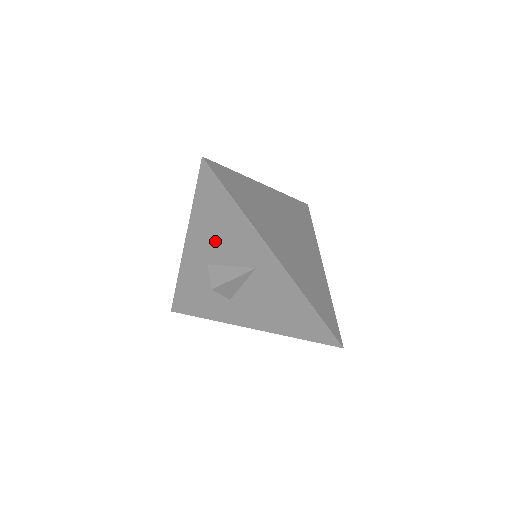
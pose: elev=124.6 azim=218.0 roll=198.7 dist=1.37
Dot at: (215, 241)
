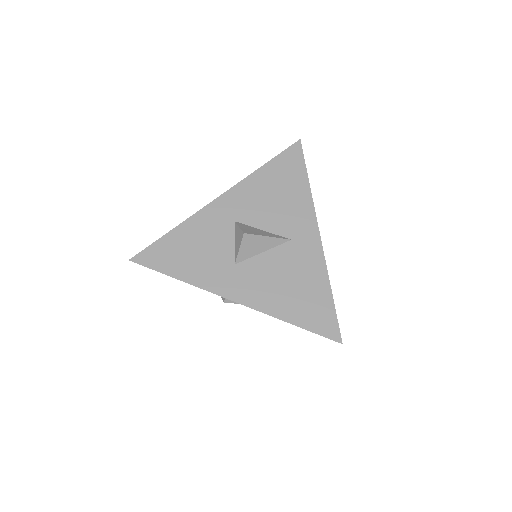
Dot at: (262, 203)
